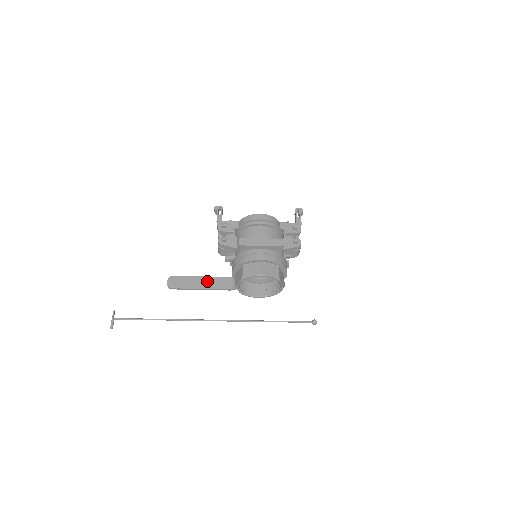
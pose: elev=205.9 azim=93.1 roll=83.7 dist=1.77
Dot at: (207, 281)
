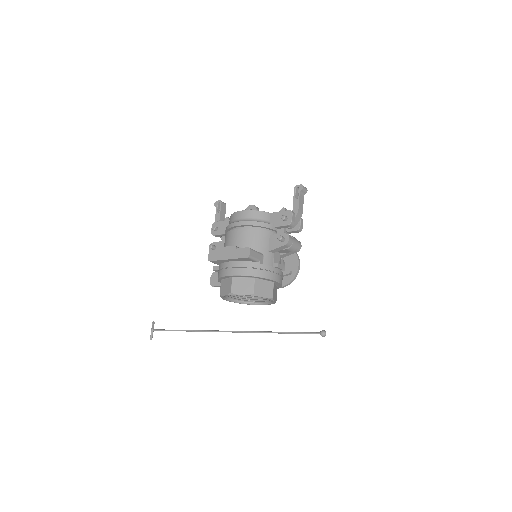
Dot at: occluded
